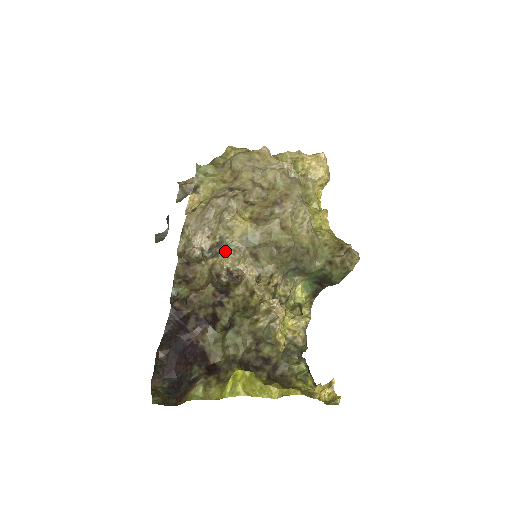
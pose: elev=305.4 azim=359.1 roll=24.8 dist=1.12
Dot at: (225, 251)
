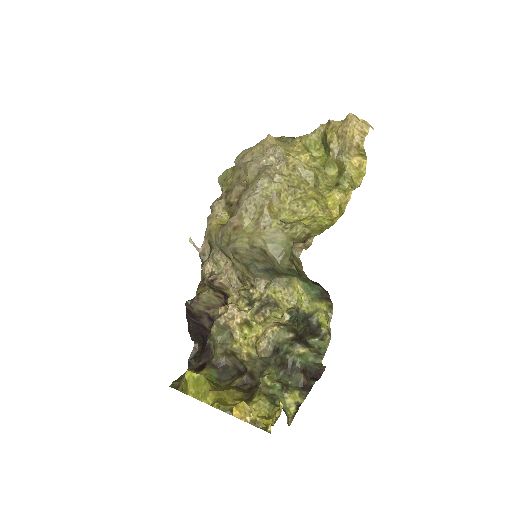
Dot at: (210, 255)
